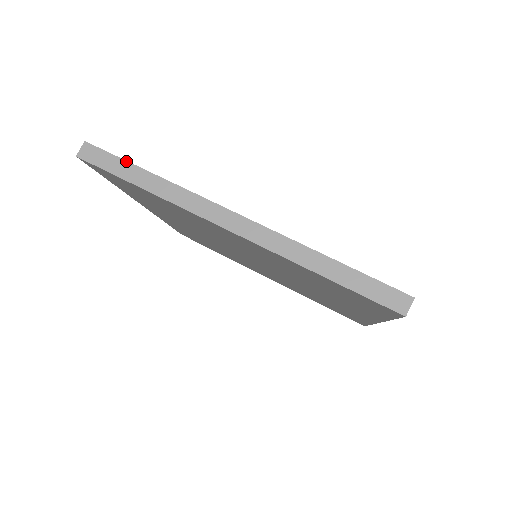
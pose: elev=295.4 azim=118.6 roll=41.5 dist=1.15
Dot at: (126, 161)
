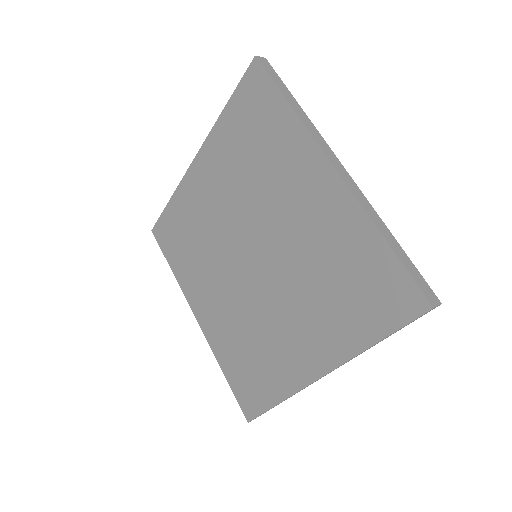
Dot at: occluded
